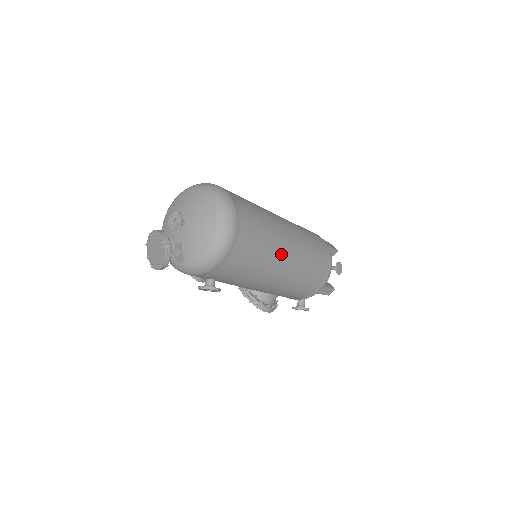
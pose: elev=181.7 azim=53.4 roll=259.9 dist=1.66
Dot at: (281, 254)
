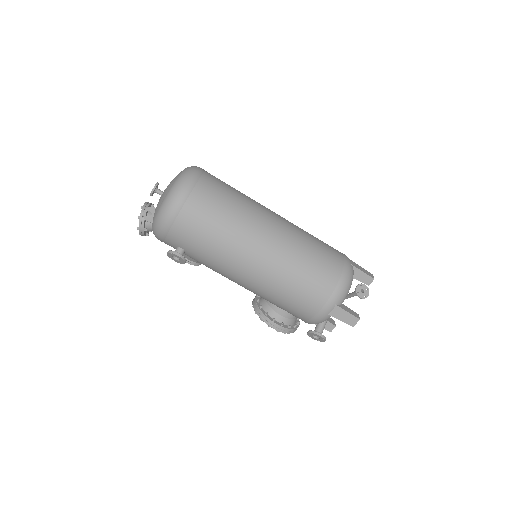
Dot at: (252, 236)
